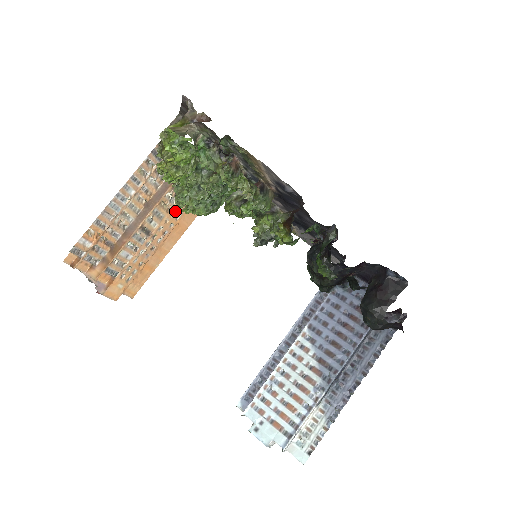
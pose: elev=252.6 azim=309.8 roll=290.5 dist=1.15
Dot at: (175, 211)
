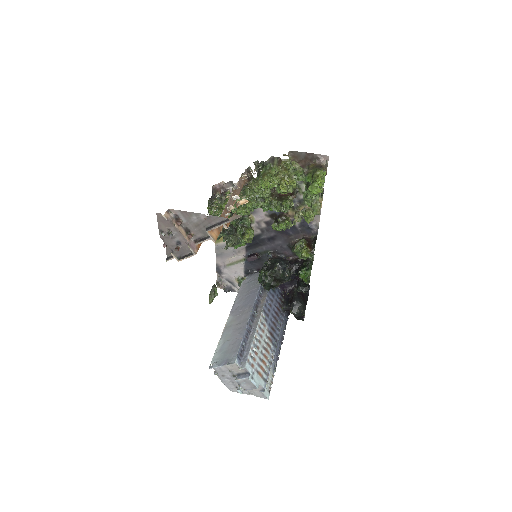
Dot at: (220, 201)
